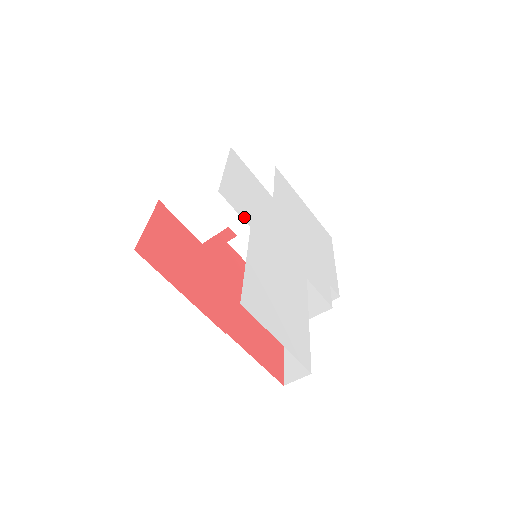
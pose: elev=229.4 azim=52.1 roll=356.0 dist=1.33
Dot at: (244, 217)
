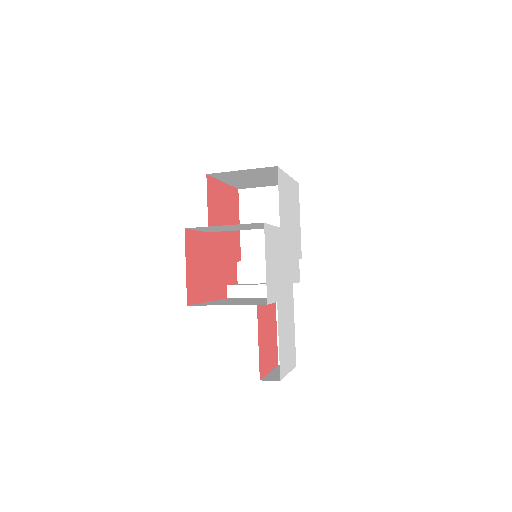
Dot at: (275, 299)
